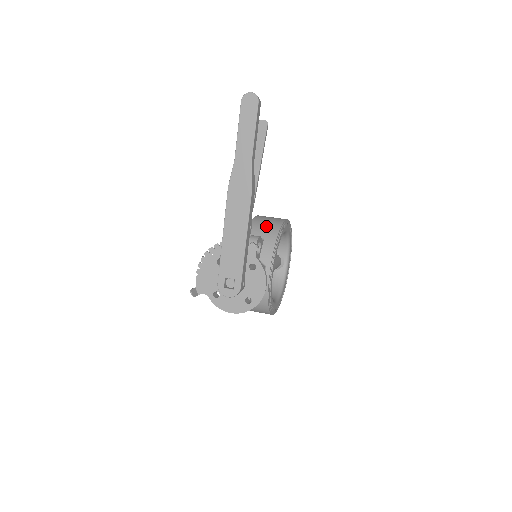
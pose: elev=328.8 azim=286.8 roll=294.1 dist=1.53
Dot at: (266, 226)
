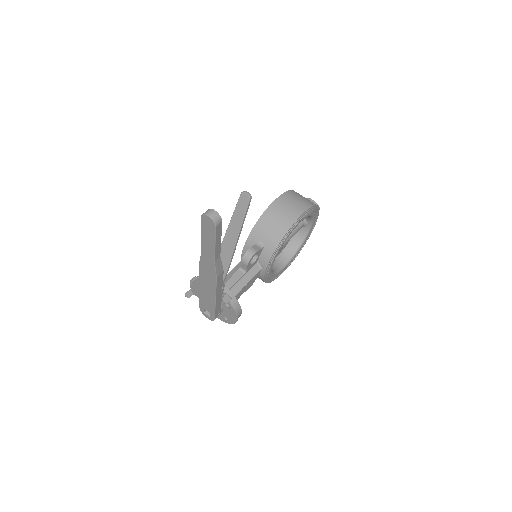
Dot at: (272, 229)
